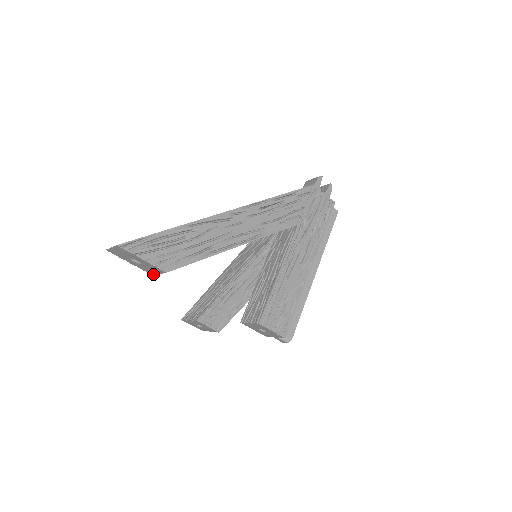
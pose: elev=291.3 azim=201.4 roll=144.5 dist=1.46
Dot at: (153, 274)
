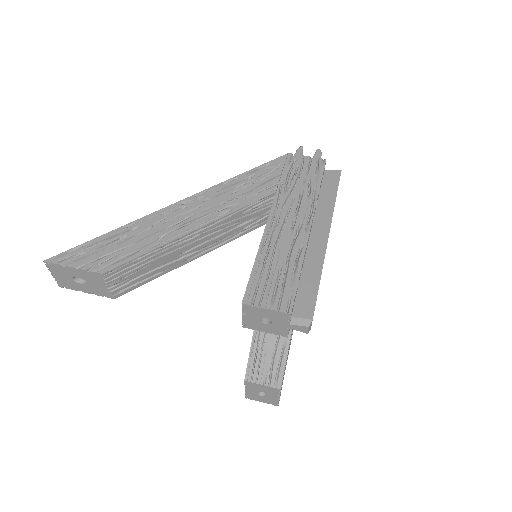
Dot at: (111, 295)
